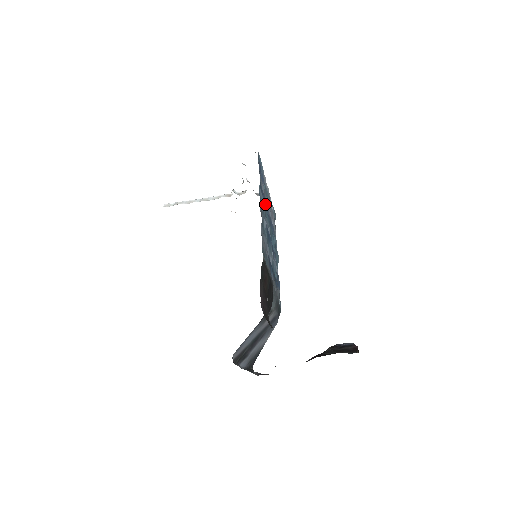
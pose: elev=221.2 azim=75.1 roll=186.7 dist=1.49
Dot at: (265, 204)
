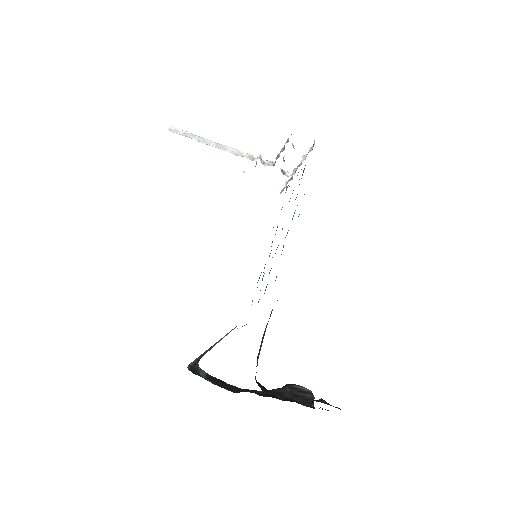
Dot at: occluded
